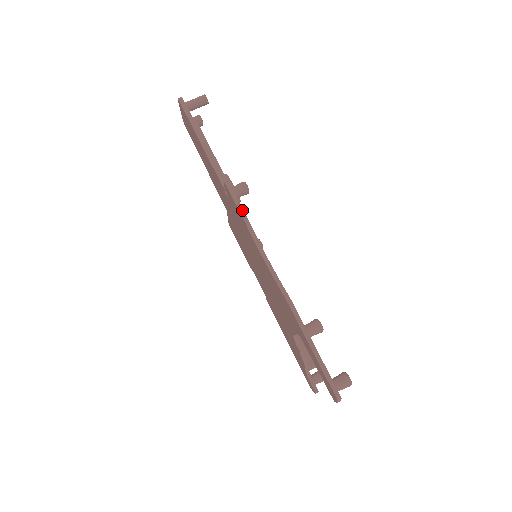
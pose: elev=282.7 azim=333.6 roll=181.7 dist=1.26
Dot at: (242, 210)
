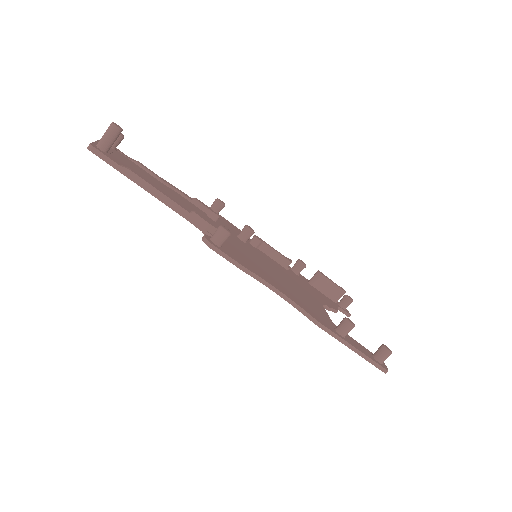
Dot at: (236, 263)
